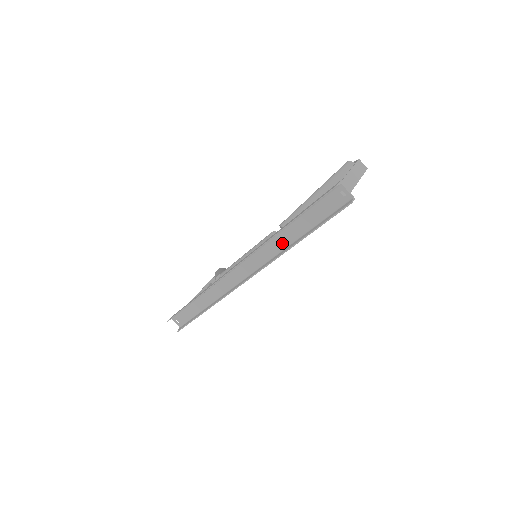
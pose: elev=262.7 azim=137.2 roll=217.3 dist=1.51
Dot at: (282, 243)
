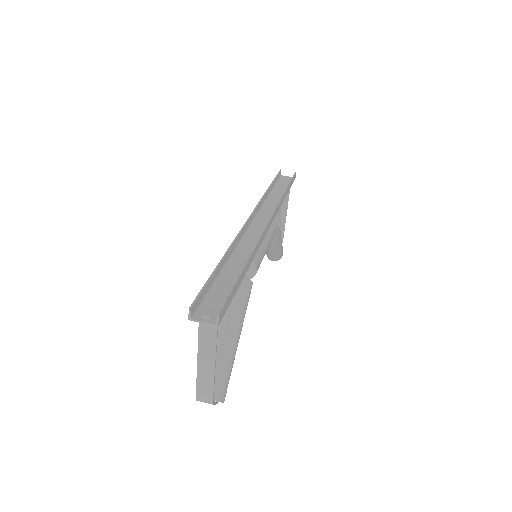
Dot at: (275, 201)
